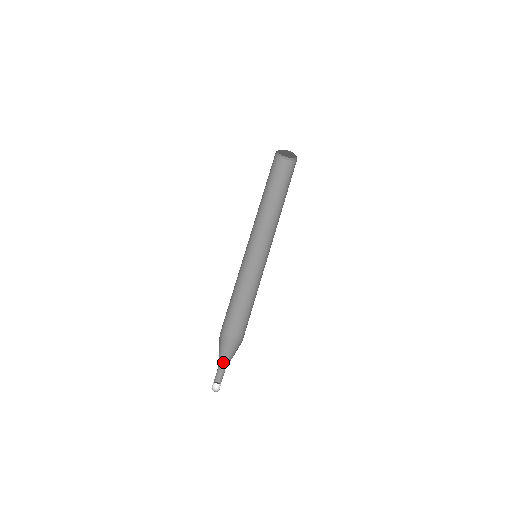
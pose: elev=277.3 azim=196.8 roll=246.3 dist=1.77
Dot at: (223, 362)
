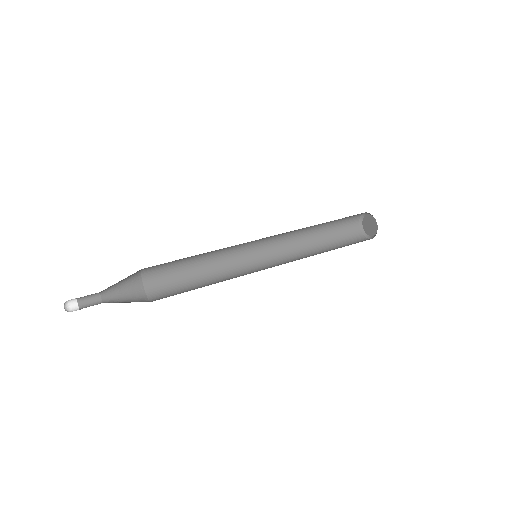
Dot at: (110, 300)
